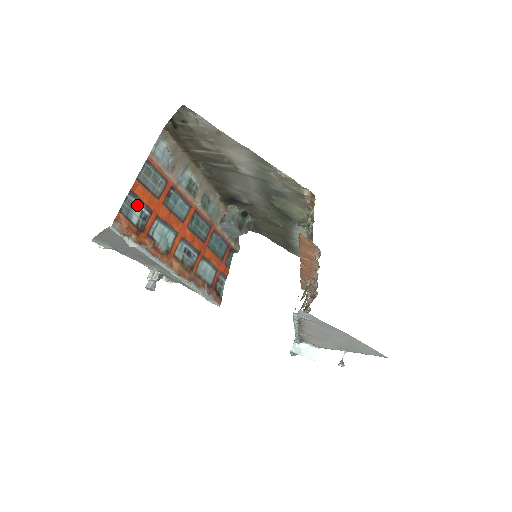
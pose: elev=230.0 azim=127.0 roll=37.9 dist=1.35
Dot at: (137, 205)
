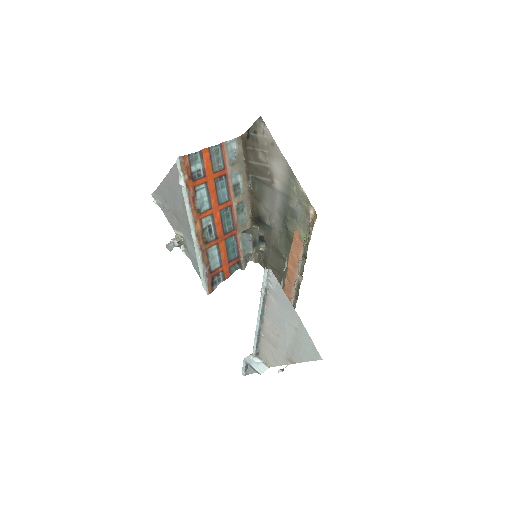
Dot at: (199, 164)
